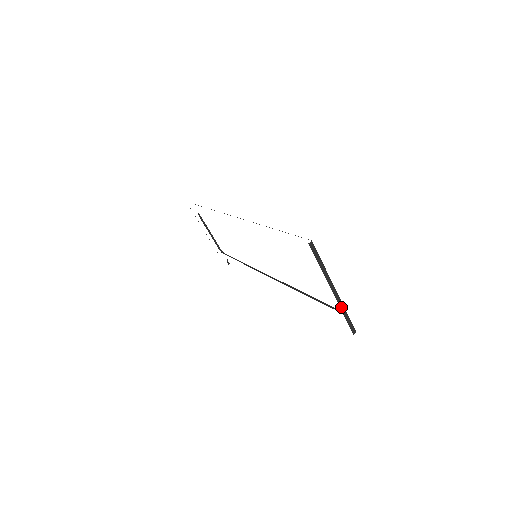
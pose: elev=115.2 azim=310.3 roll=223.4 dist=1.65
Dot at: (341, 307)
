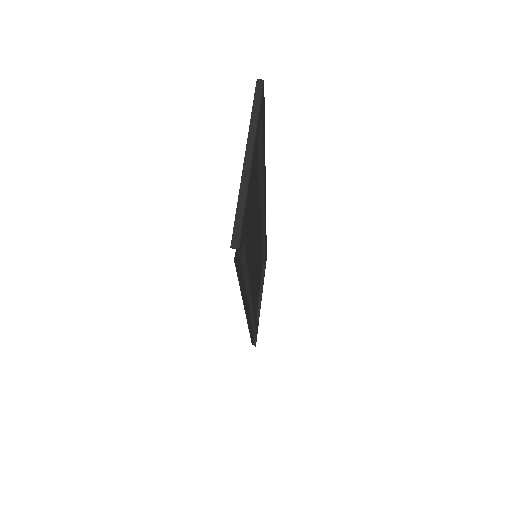
Dot at: (242, 188)
